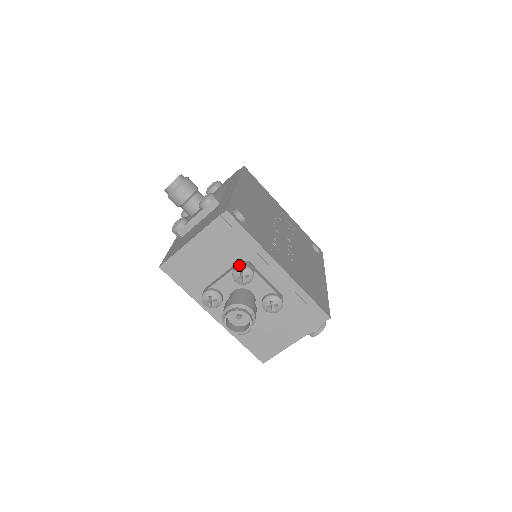
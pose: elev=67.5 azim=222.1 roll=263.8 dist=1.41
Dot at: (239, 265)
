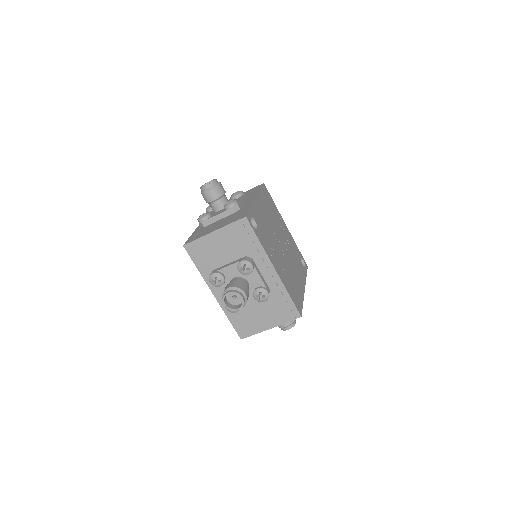
Dot at: (244, 259)
